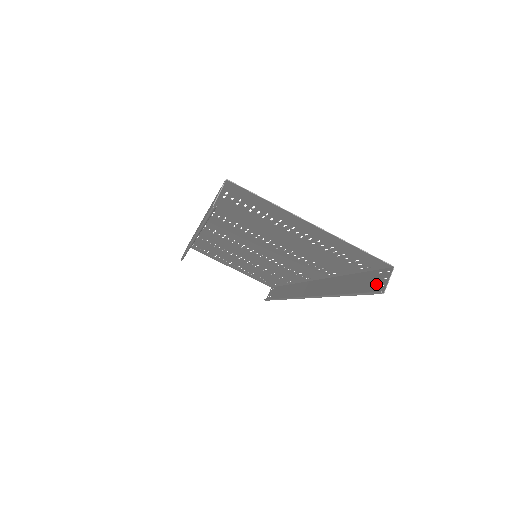
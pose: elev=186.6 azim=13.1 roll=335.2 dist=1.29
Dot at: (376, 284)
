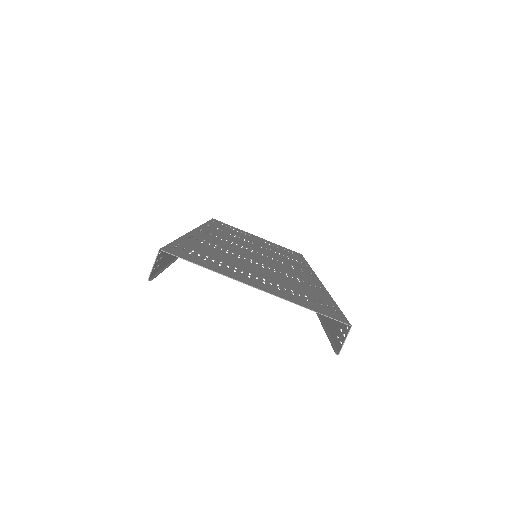
Dot at: (338, 336)
